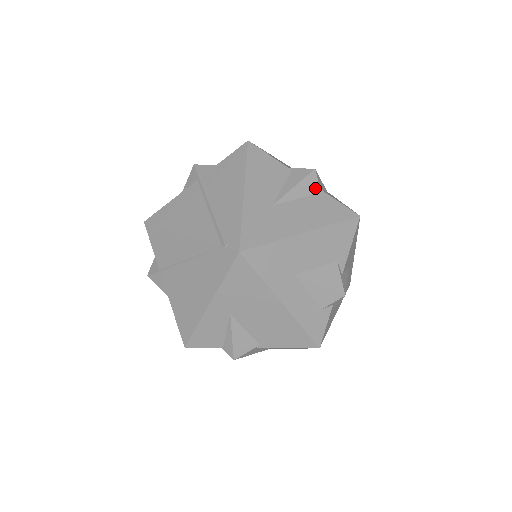
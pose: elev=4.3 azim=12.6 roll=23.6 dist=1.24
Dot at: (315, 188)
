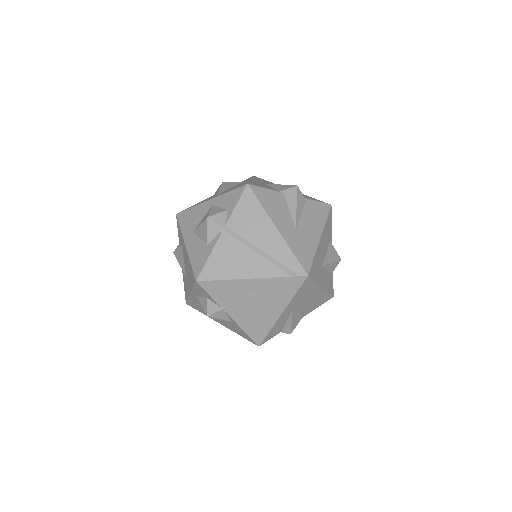
Dot at: (303, 200)
